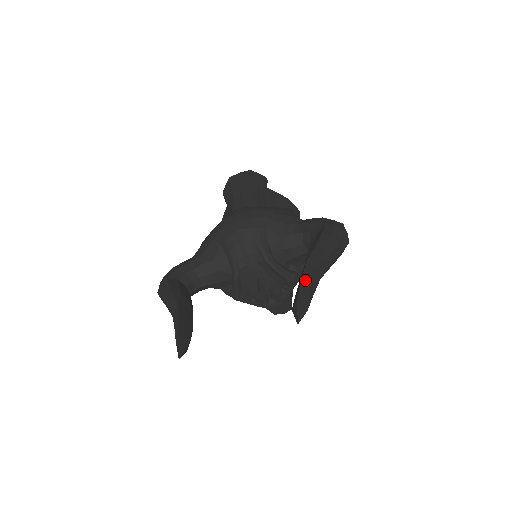
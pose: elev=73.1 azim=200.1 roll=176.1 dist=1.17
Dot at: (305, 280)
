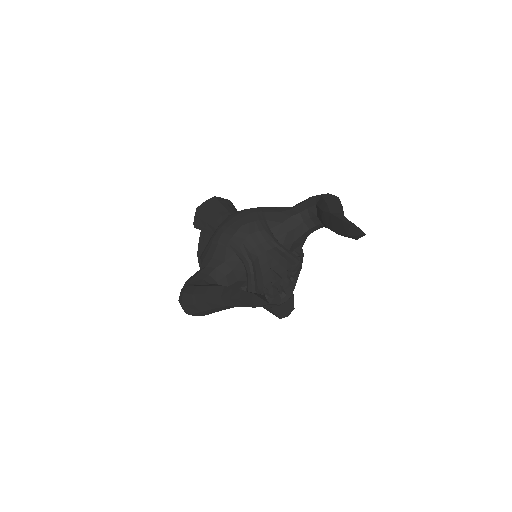
Dot at: (341, 218)
